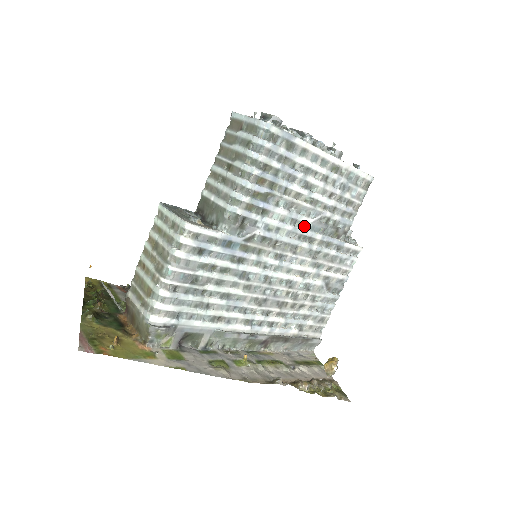
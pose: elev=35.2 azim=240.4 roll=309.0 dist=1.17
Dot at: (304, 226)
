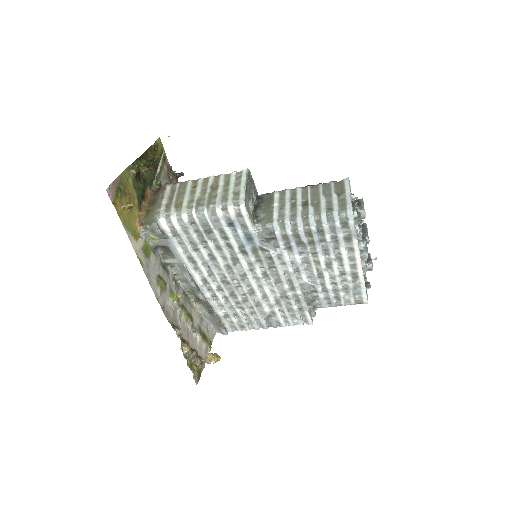
Dot at: (299, 278)
